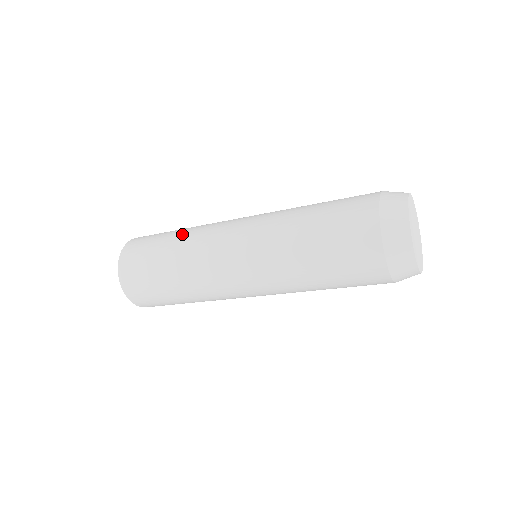
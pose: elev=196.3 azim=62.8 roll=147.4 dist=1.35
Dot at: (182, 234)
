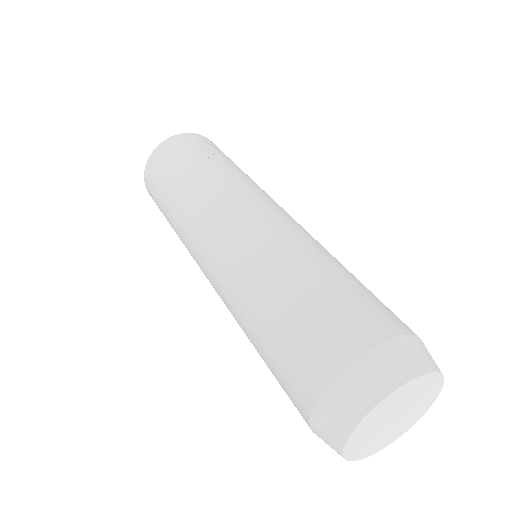
Dot at: (177, 202)
